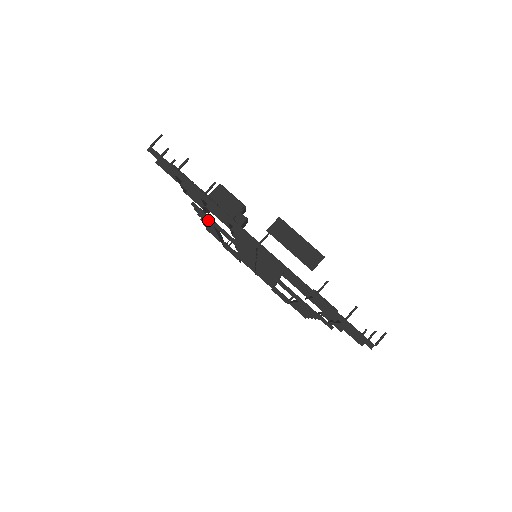
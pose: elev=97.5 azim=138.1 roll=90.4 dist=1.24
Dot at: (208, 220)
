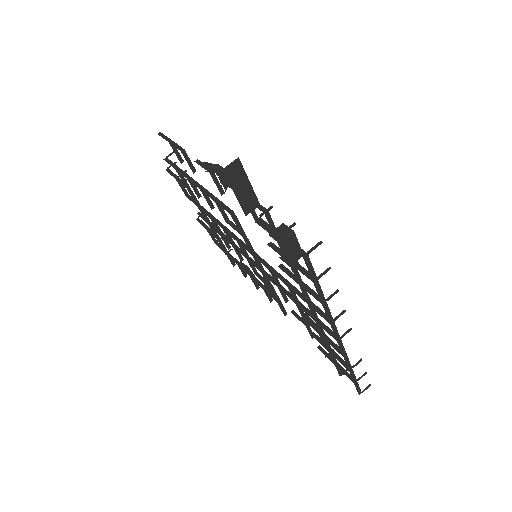
Dot at: (239, 228)
